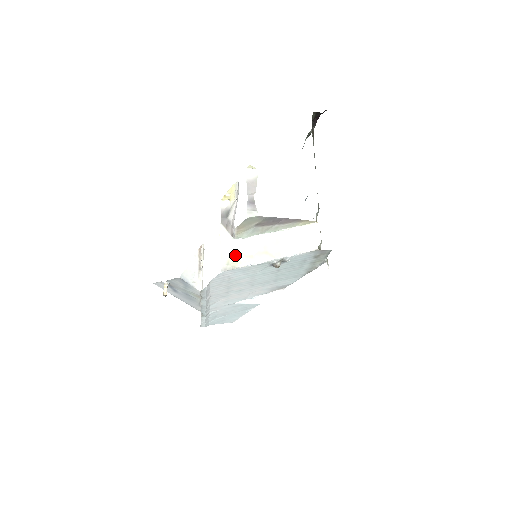
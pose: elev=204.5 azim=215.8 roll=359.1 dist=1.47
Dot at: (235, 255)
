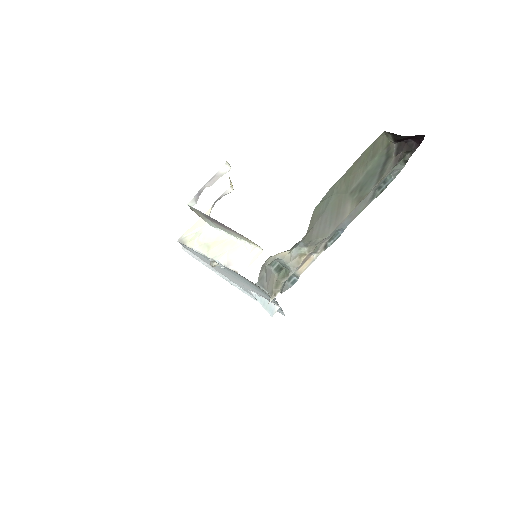
Dot at: (195, 235)
